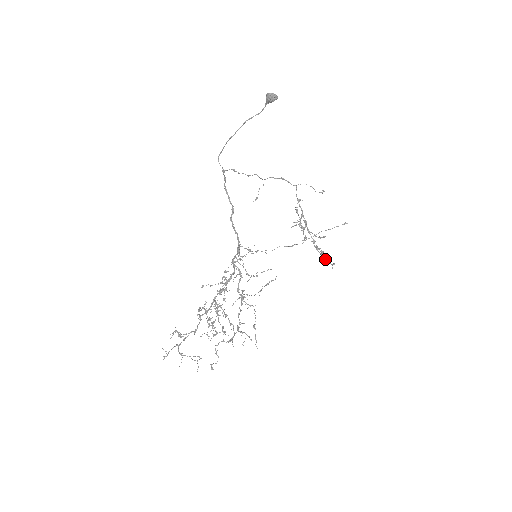
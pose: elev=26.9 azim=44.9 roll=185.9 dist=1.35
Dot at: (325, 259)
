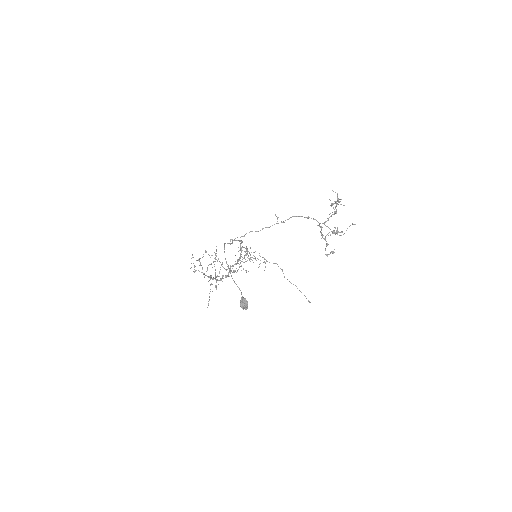
Dot at: occluded
